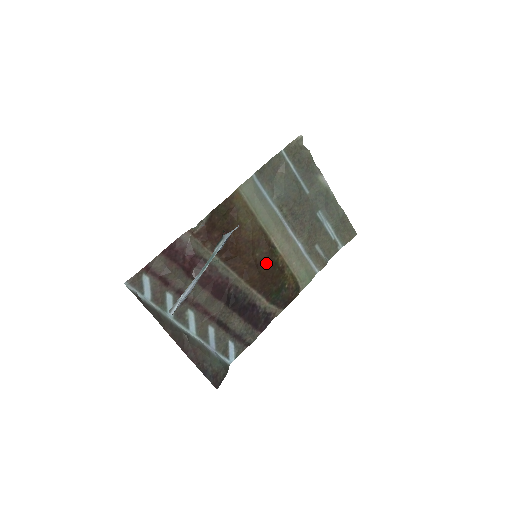
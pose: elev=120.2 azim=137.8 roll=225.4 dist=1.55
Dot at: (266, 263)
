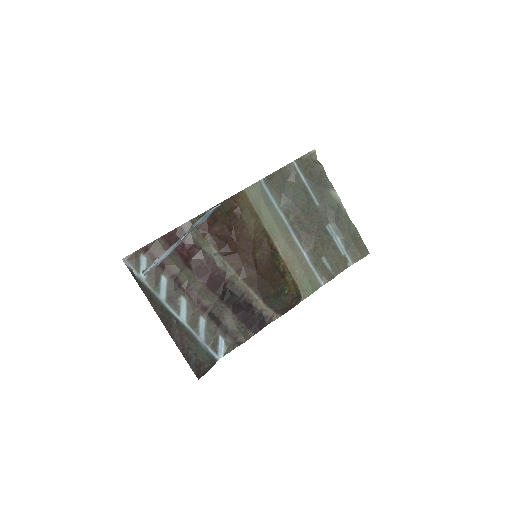
Dot at: (266, 265)
